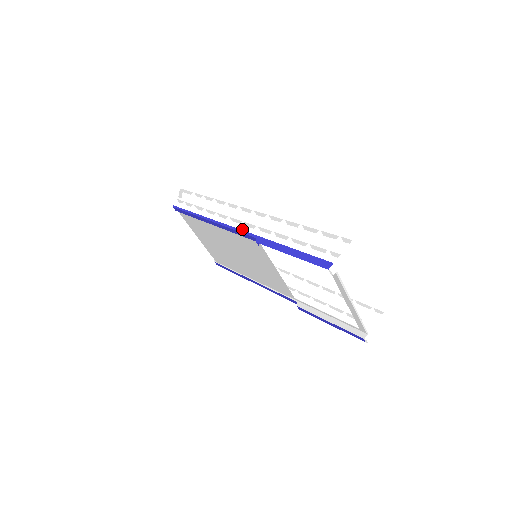
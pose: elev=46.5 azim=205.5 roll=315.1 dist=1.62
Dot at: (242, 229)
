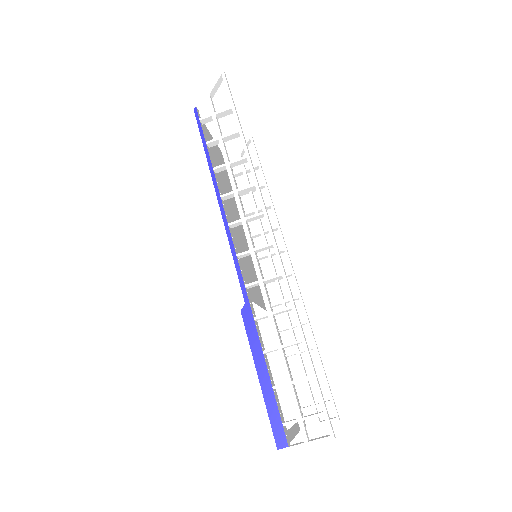
Dot at: (244, 256)
